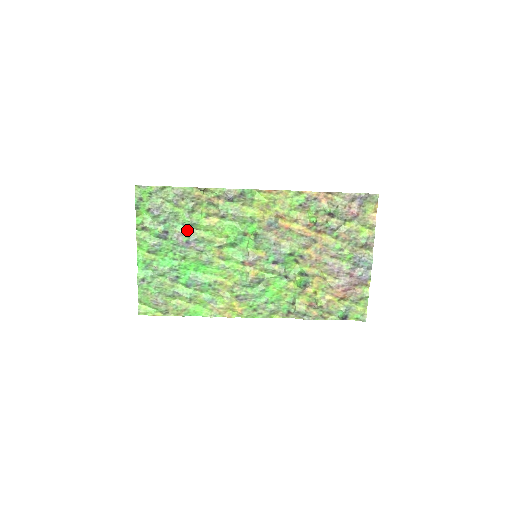
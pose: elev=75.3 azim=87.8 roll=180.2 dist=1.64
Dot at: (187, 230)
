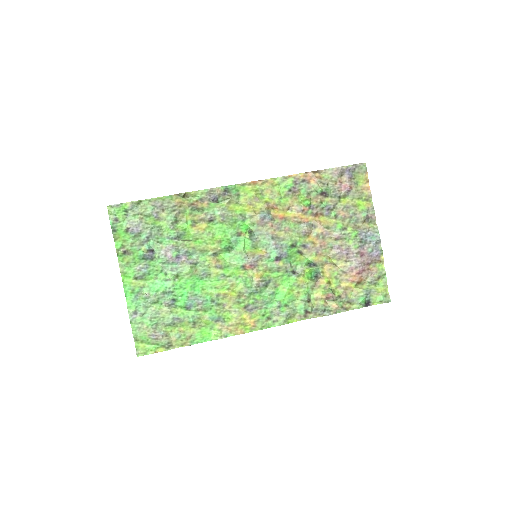
Dot at: (174, 243)
